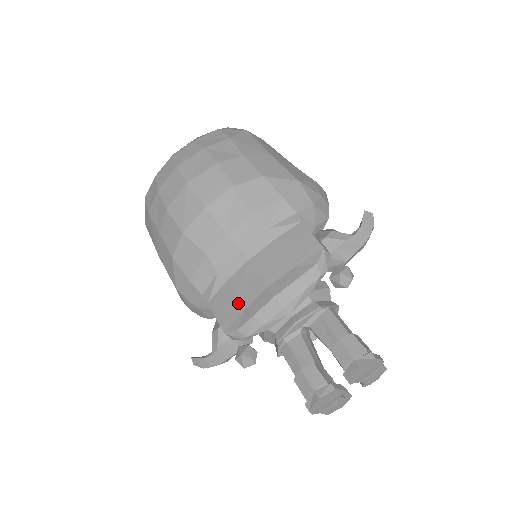
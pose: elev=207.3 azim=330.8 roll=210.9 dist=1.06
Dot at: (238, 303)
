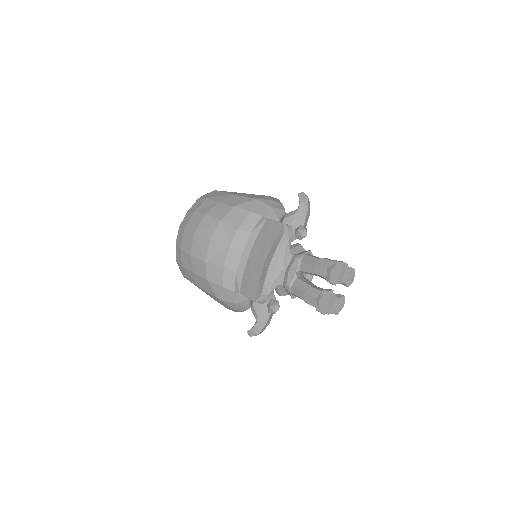
Dot at: (254, 281)
